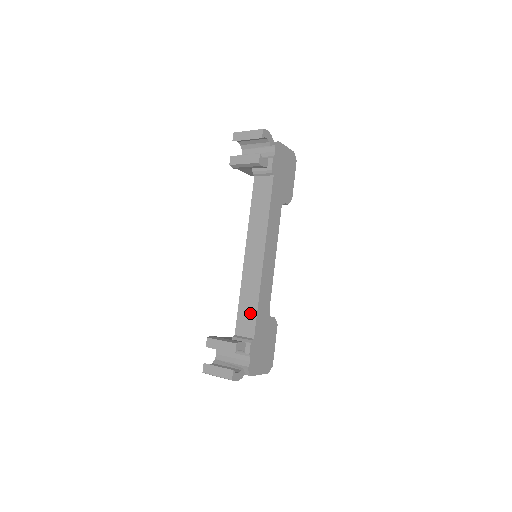
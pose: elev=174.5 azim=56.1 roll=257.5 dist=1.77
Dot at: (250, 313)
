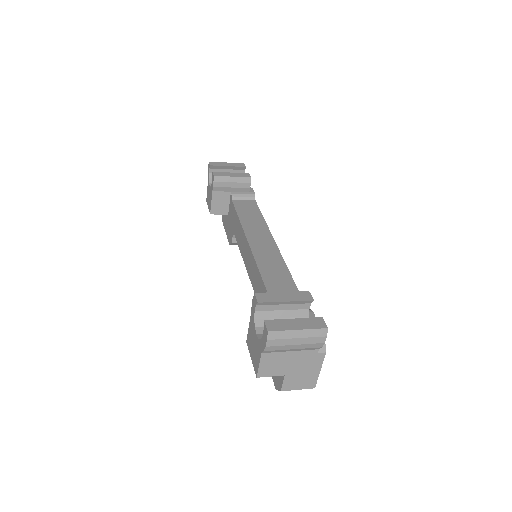
Dot at: (287, 289)
